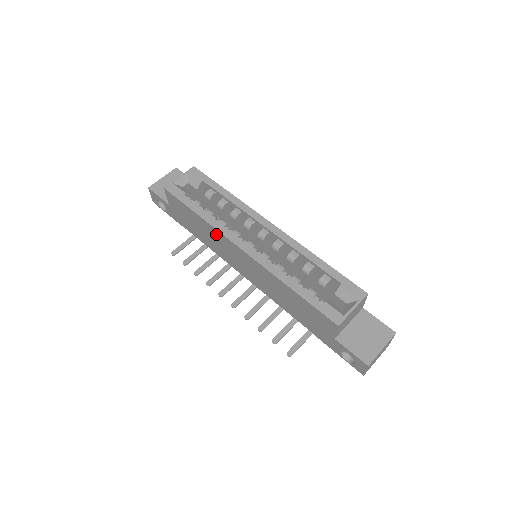
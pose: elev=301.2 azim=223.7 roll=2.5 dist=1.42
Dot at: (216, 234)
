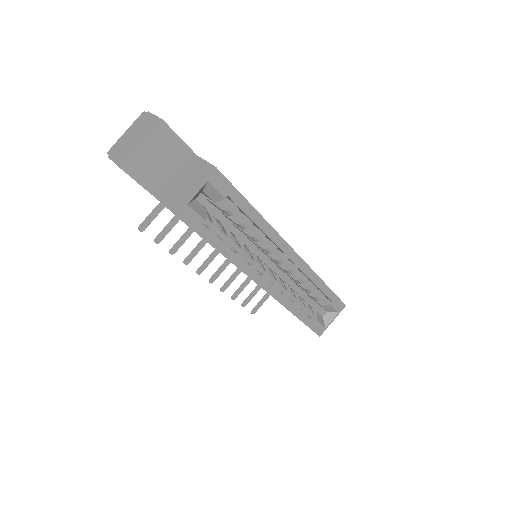
Dot at: occluded
